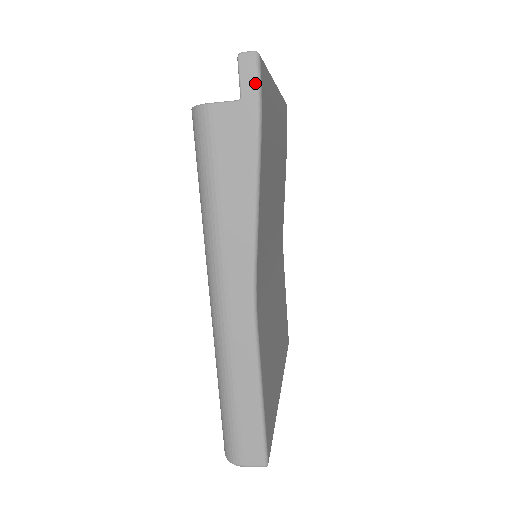
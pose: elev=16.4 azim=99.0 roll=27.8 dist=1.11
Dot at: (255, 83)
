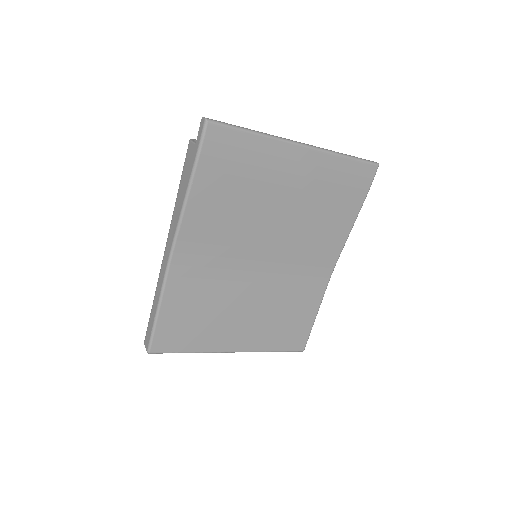
Dot at: (200, 137)
